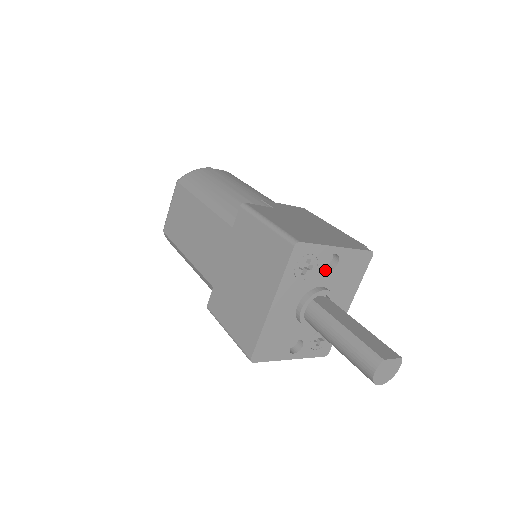
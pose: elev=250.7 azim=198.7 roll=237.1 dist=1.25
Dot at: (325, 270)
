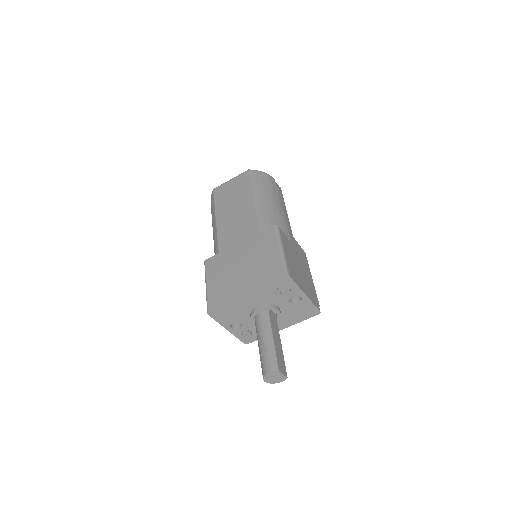
Dot at: (288, 300)
